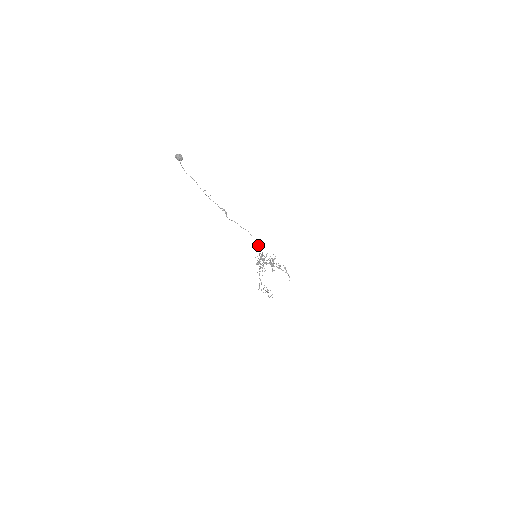
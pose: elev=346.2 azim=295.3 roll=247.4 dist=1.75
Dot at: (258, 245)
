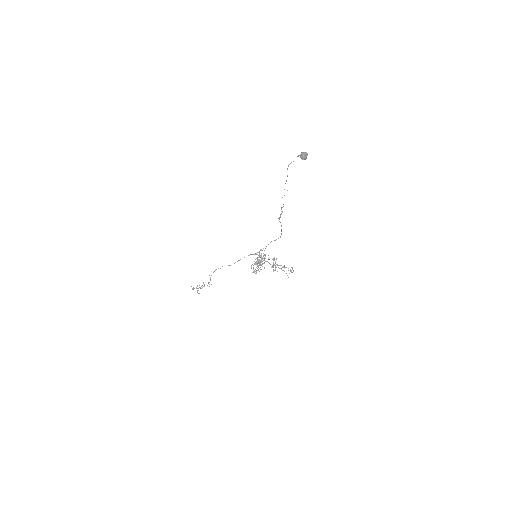
Dot at: occluded
